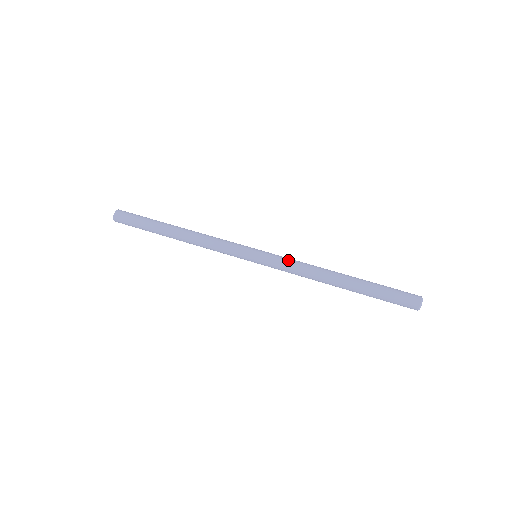
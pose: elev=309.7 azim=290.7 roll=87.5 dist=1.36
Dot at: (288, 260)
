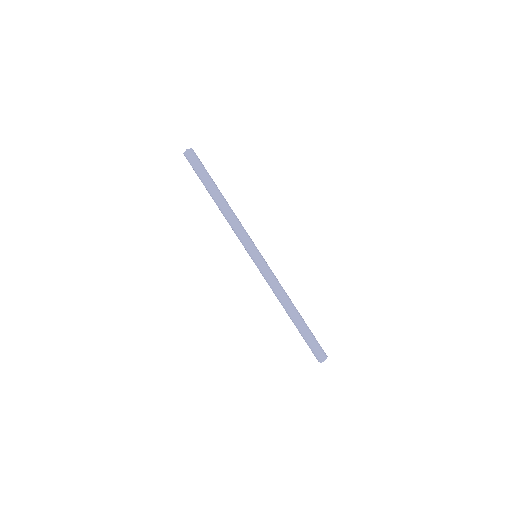
Dot at: (274, 275)
